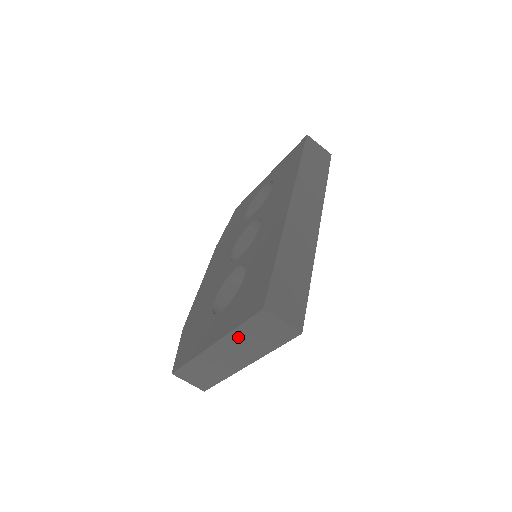
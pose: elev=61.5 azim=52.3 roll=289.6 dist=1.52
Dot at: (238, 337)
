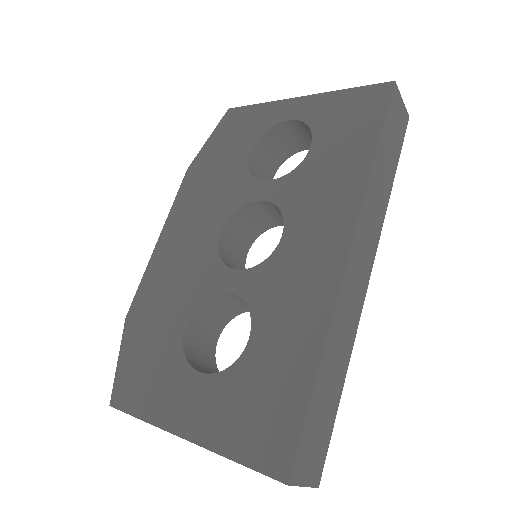
Dot at: occluded
